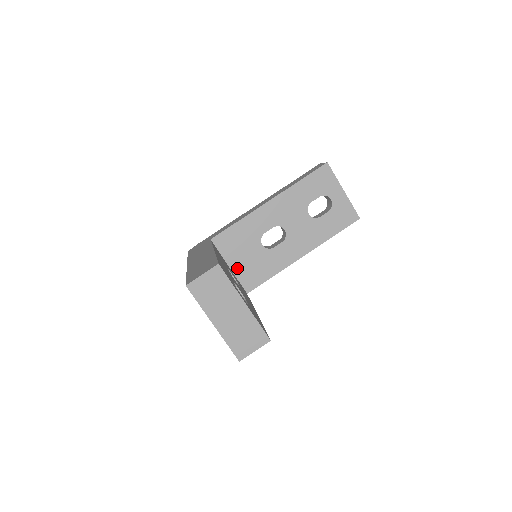
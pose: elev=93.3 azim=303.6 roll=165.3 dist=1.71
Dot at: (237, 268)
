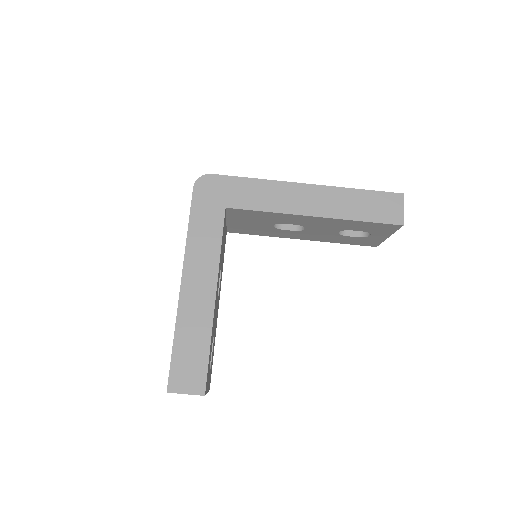
Dot at: (233, 224)
